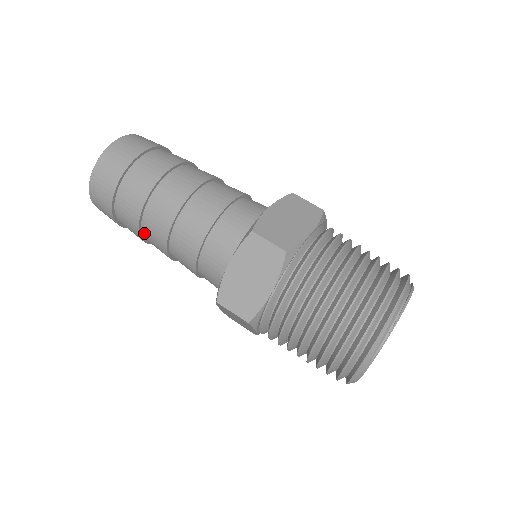
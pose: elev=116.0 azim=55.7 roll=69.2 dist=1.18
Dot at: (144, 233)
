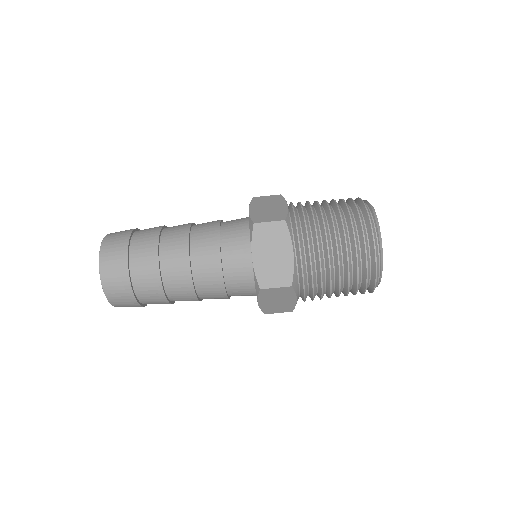
Dot at: occluded
